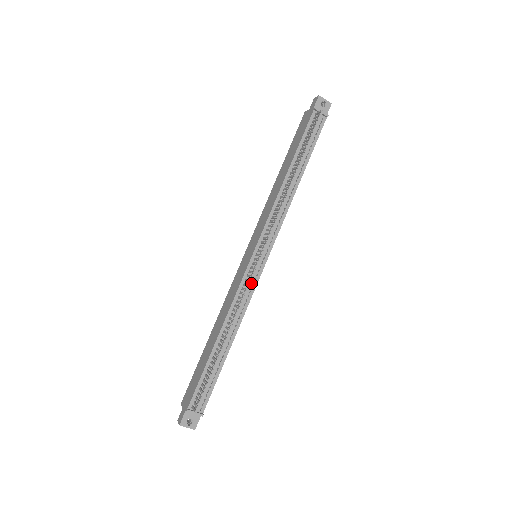
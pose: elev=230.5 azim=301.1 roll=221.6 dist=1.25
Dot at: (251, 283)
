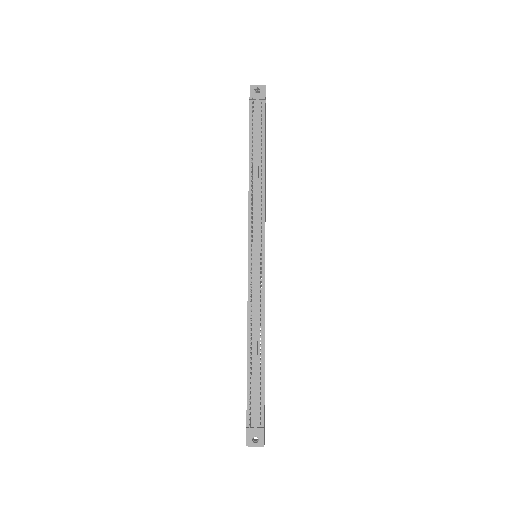
Dot at: (258, 283)
